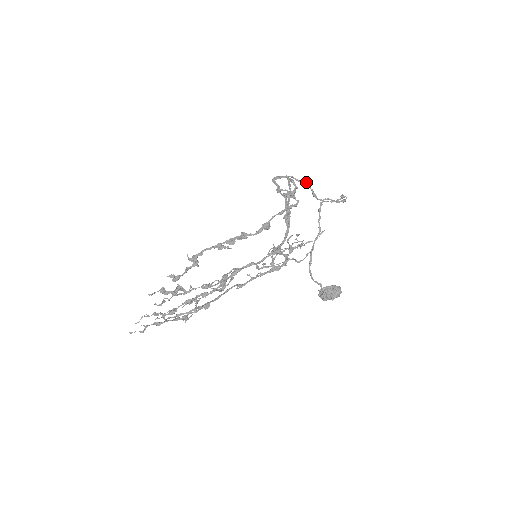
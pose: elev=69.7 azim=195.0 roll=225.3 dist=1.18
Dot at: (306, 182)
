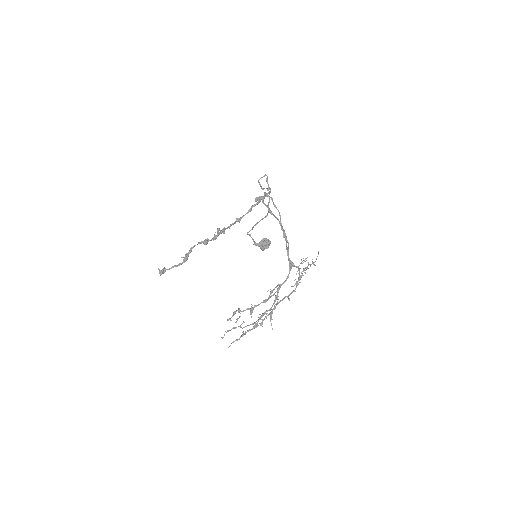
Dot at: occluded
